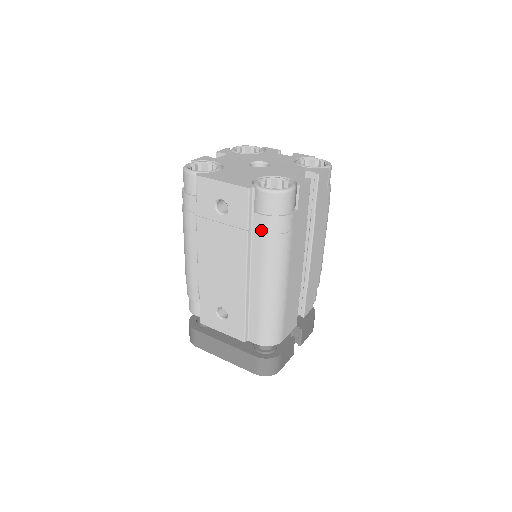
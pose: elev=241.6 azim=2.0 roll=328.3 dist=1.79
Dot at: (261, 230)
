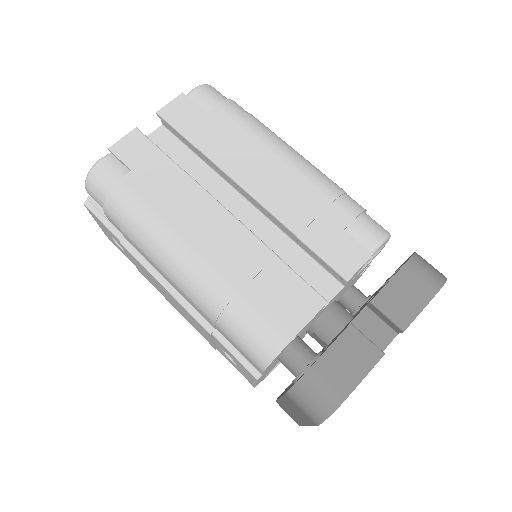
Dot at: (119, 229)
